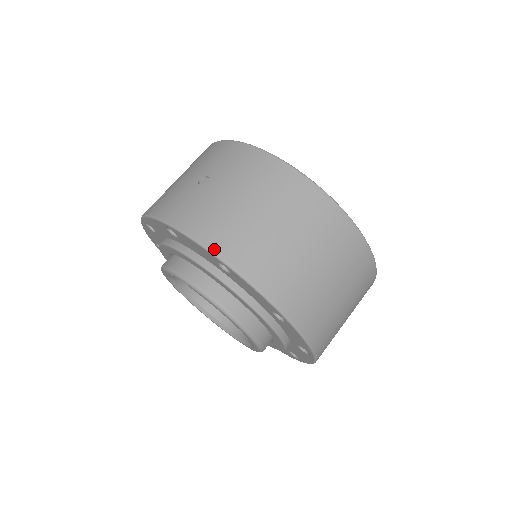
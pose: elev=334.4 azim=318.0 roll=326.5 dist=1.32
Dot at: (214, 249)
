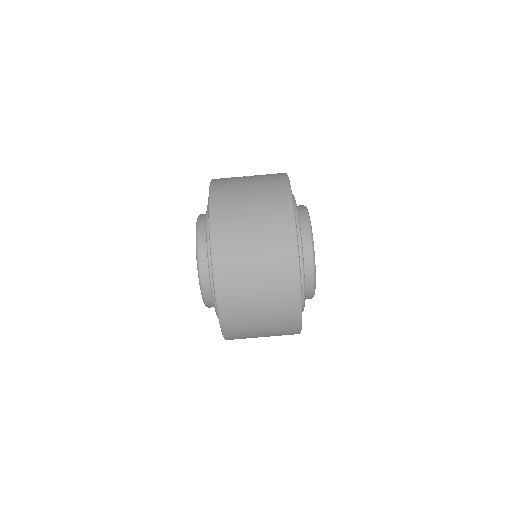
Dot at: (212, 194)
